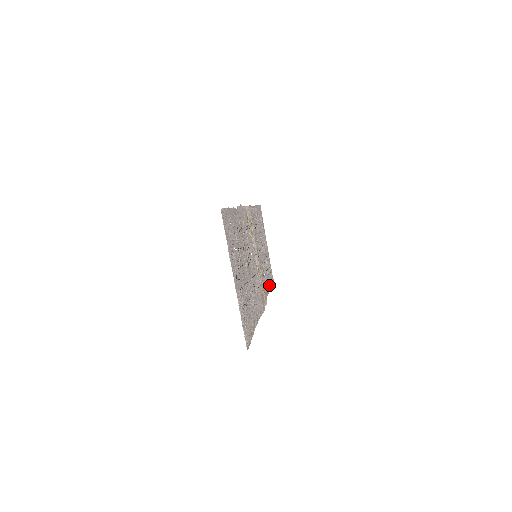
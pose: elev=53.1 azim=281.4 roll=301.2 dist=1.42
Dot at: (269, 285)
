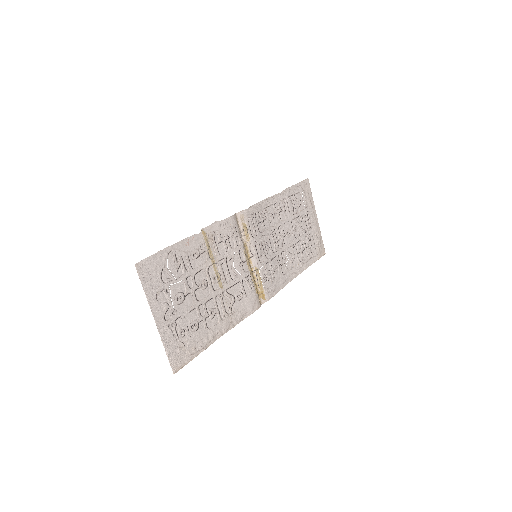
Dot at: (304, 266)
